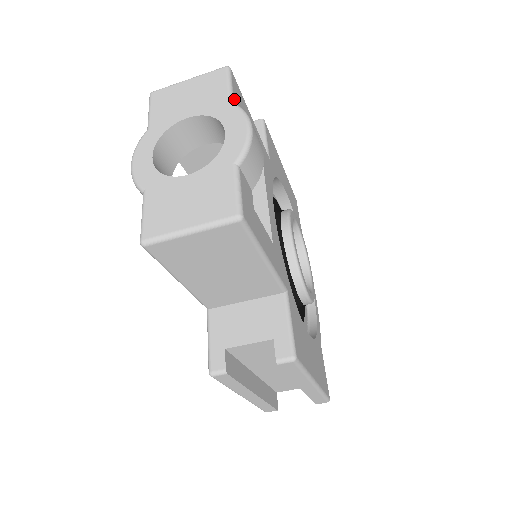
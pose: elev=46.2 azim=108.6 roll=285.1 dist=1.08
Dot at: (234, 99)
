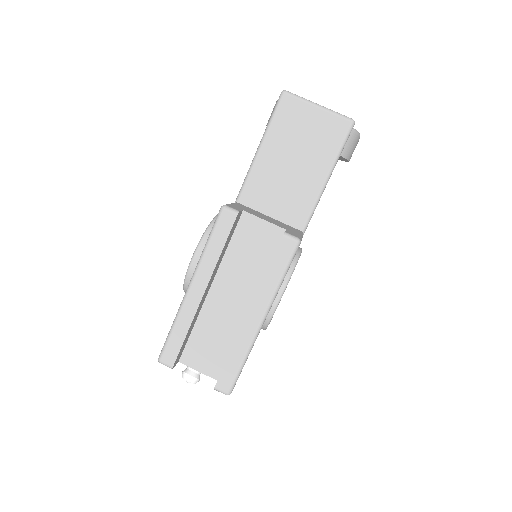
Dot at: occluded
